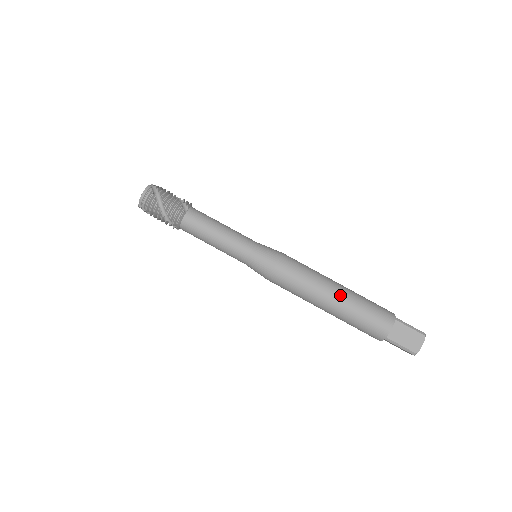
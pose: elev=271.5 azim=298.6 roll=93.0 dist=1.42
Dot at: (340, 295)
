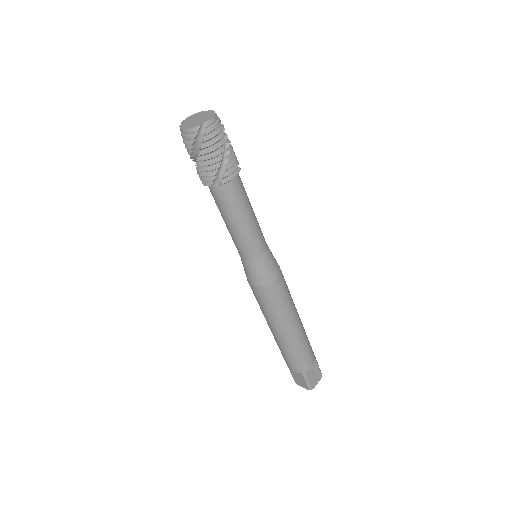
Dot at: (280, 336)
